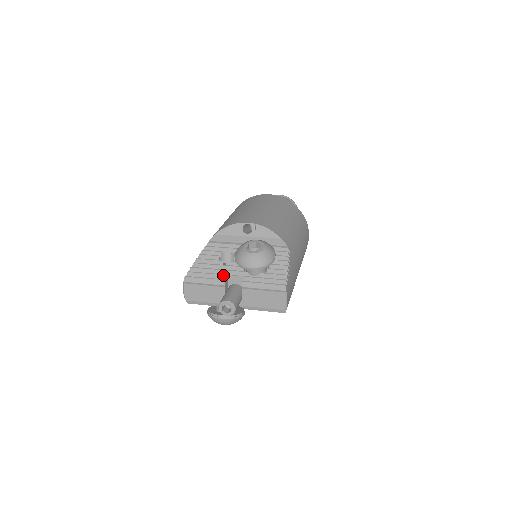
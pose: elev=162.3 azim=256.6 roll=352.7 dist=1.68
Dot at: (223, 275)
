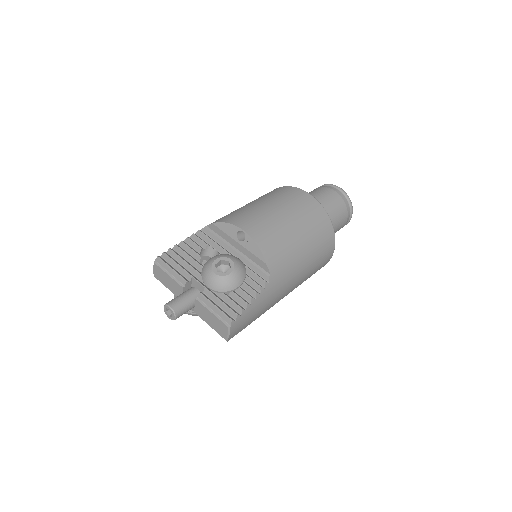
Dot at: (189, 275)
